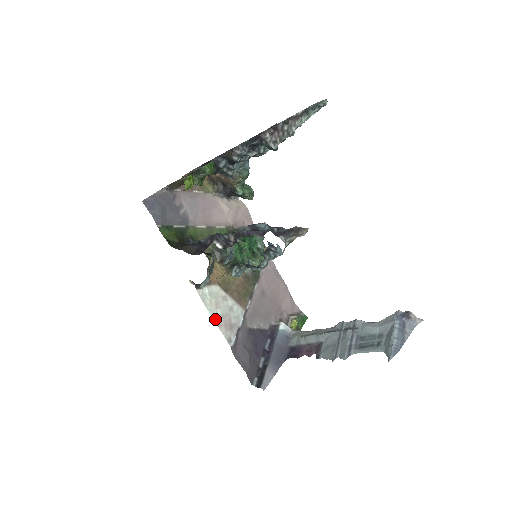
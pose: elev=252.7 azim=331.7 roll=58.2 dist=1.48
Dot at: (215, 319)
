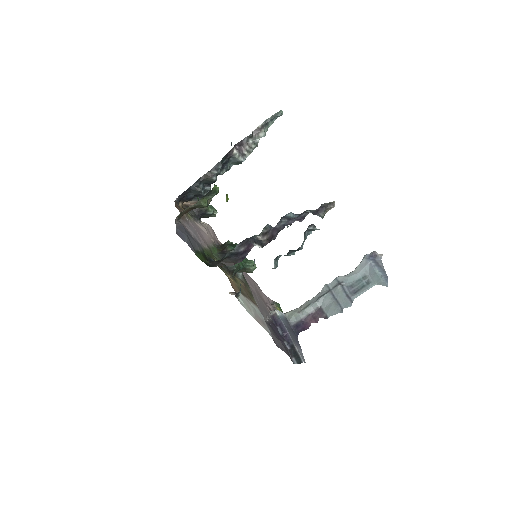
Dot at: (255, 319)
